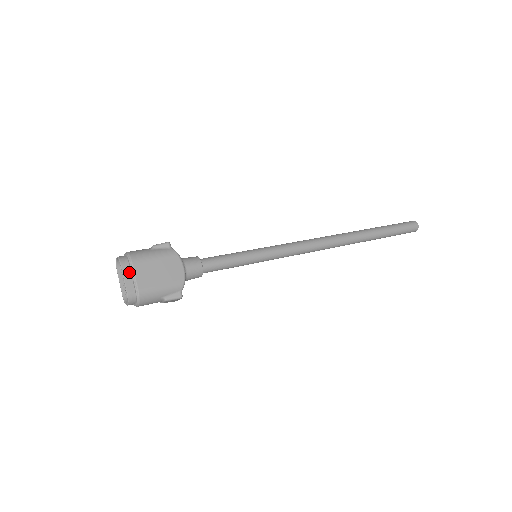
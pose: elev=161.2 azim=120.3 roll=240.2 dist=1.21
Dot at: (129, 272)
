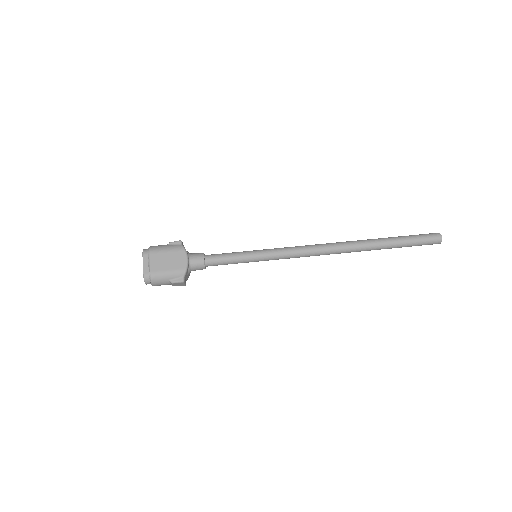
Dot at: (147, 260)
